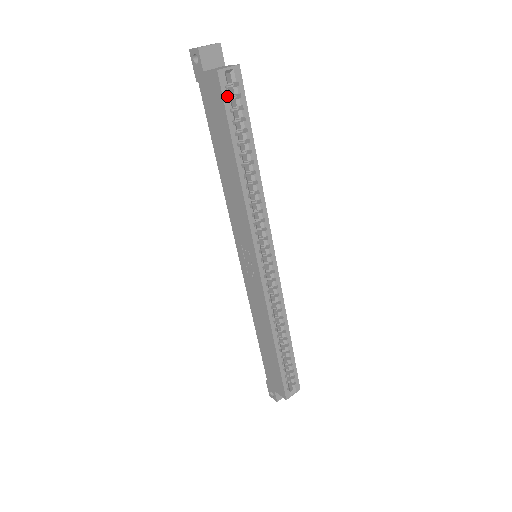
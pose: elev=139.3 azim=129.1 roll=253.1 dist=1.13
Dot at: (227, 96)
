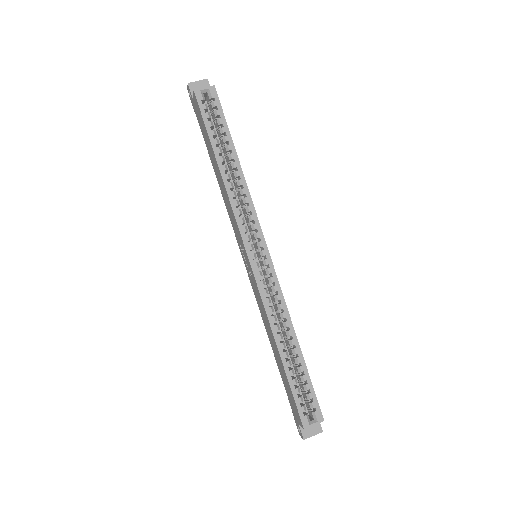
Dot at: (204, 108)
